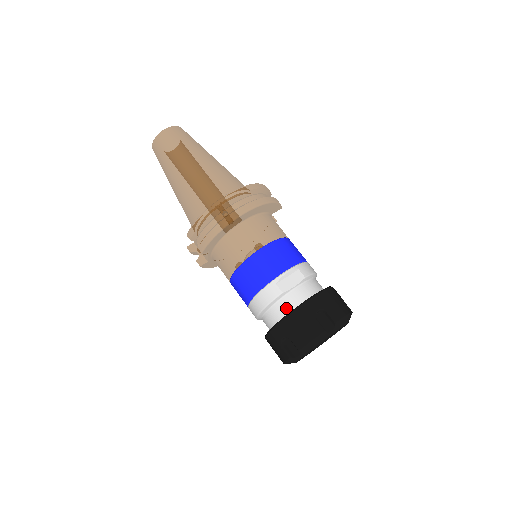
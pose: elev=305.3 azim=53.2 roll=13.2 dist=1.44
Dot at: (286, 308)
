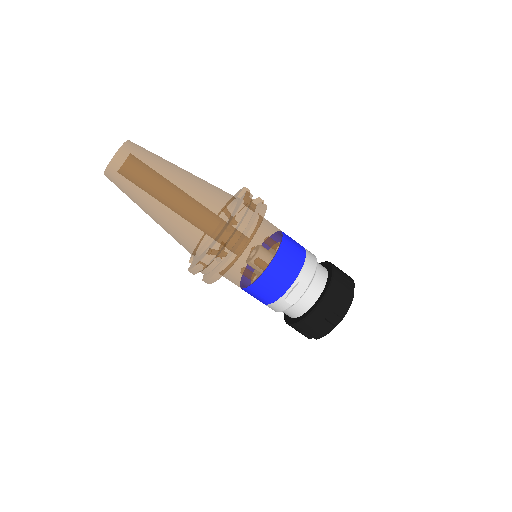
Dot at: (298, 312)
